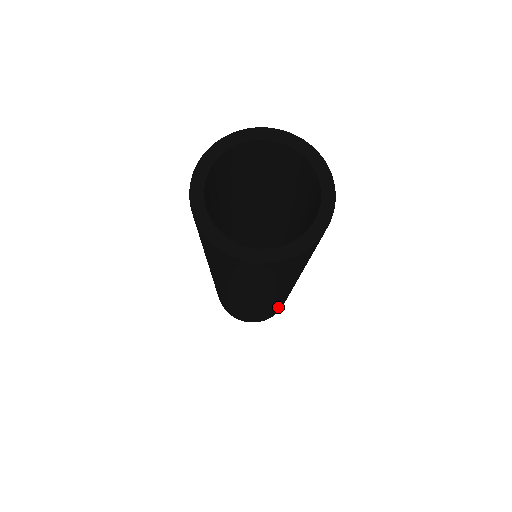
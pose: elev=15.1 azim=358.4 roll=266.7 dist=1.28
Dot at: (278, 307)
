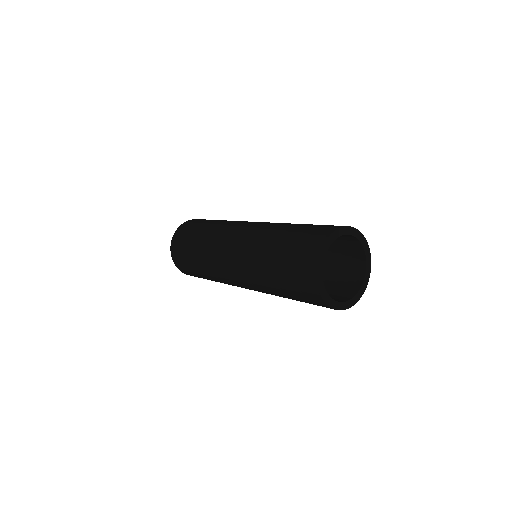
Dot at: occluded
